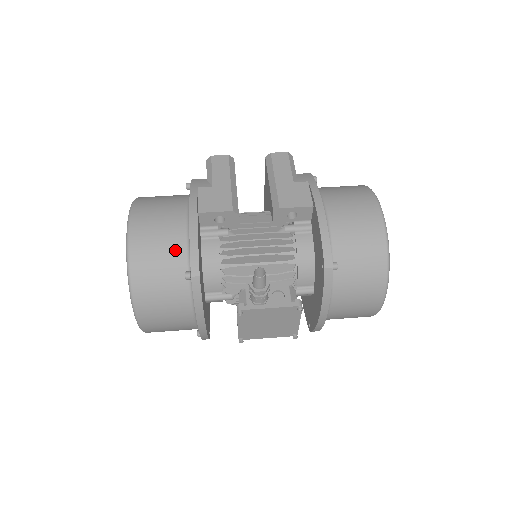
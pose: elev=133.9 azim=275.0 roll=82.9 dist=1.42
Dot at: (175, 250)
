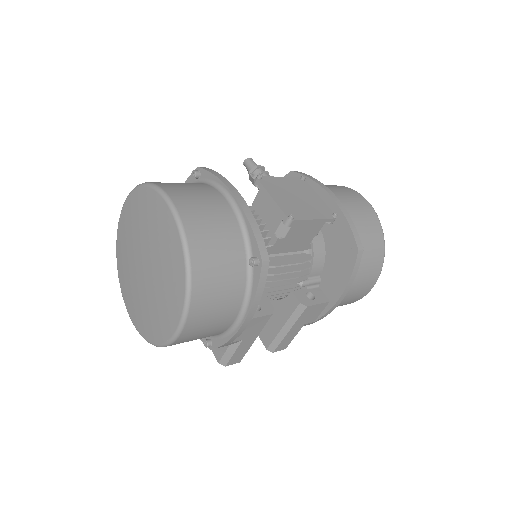
Dot at: occluded
